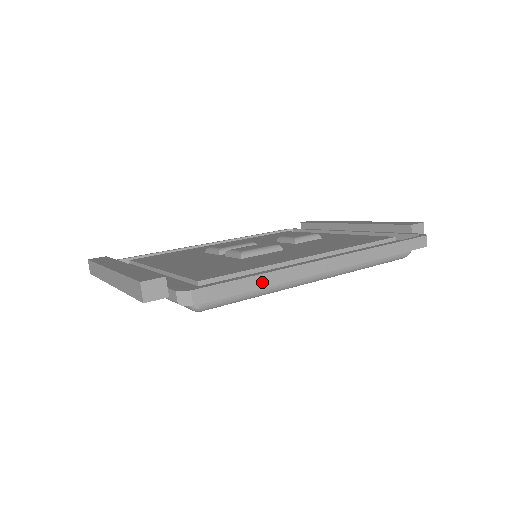
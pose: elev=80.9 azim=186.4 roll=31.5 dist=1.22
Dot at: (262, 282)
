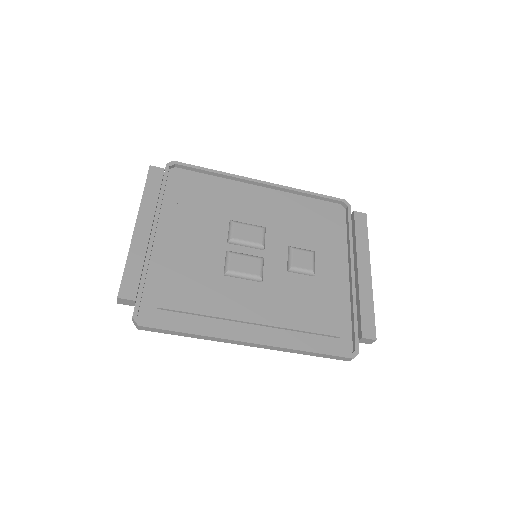
Dot at: (191, 336)
